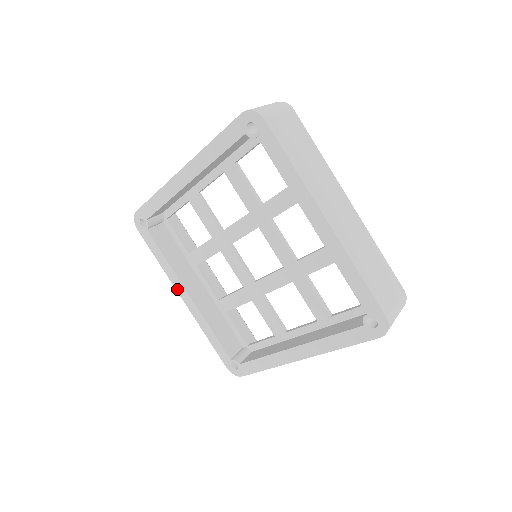
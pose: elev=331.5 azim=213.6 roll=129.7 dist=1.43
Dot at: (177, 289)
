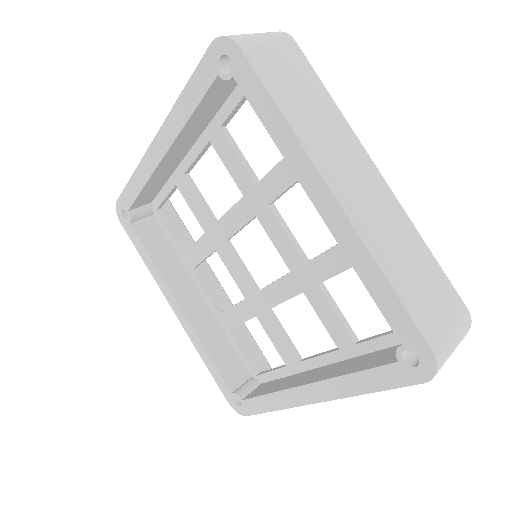
Dot at: (167, 299)
